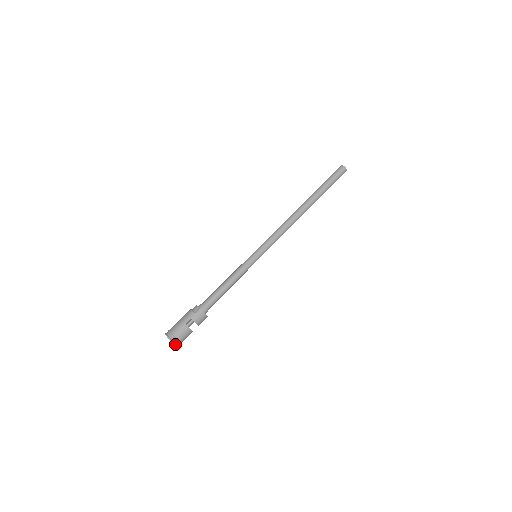
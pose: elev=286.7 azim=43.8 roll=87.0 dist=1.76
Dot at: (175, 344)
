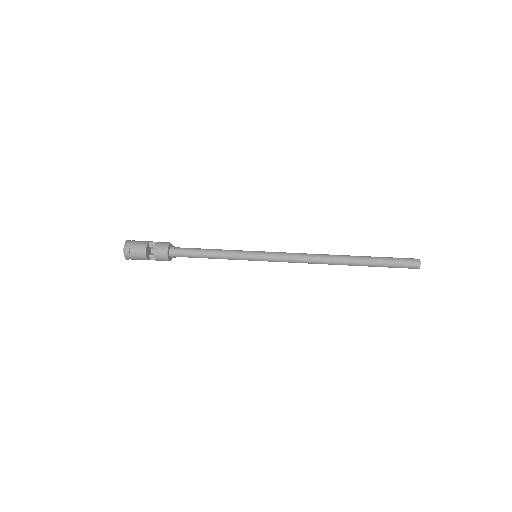
Dot at: (125, 245)
